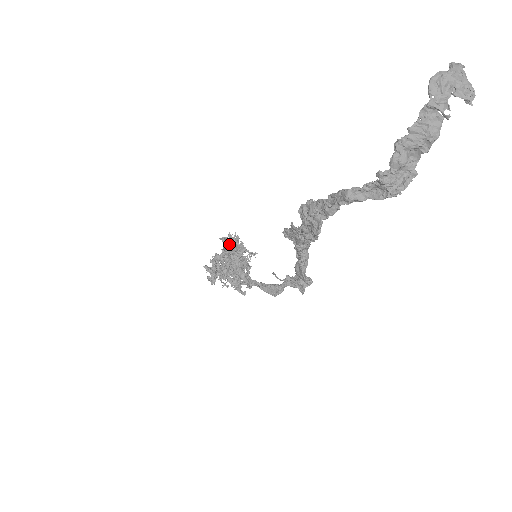
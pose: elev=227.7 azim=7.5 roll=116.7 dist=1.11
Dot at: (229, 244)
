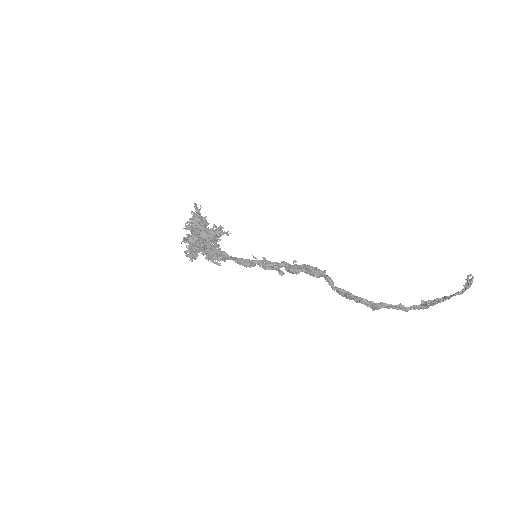
Dot at: (205, 225)
